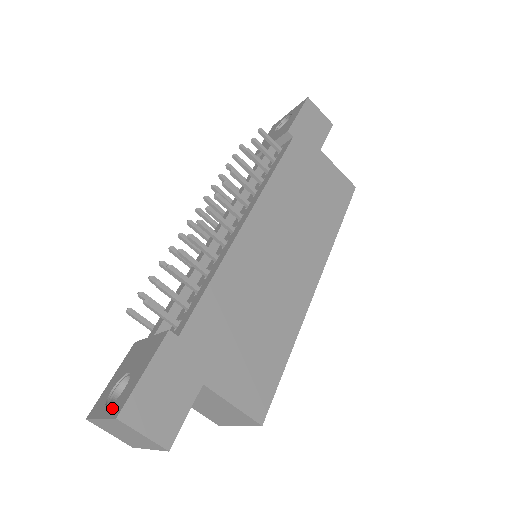
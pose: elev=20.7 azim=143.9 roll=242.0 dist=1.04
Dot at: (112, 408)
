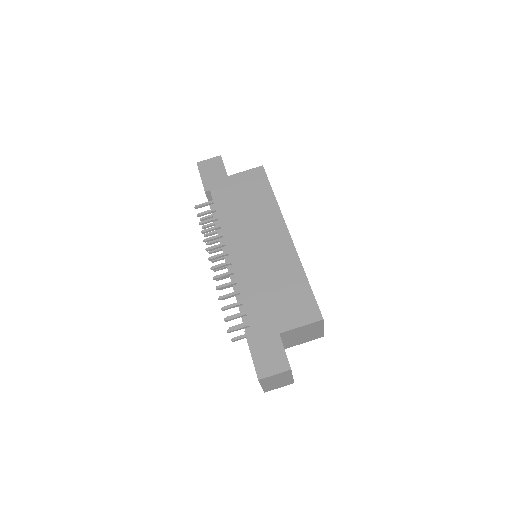
Dot at: occluded
